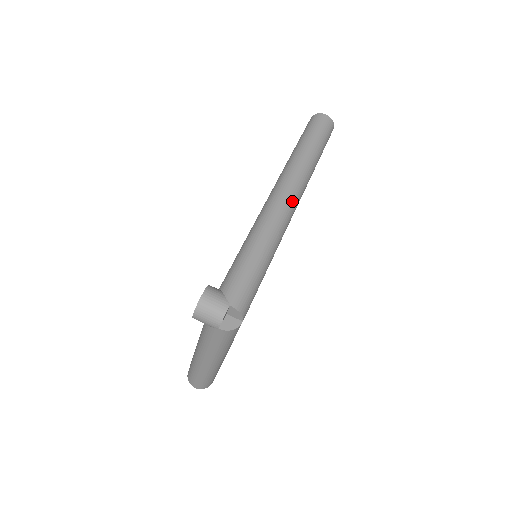
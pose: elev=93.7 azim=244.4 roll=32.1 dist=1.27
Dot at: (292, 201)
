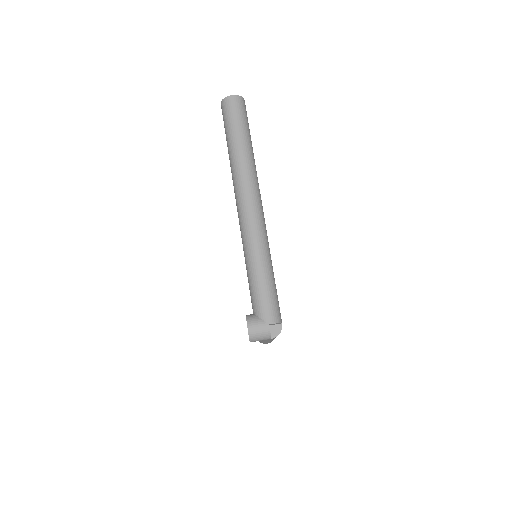
Dot at: (257, 207)
